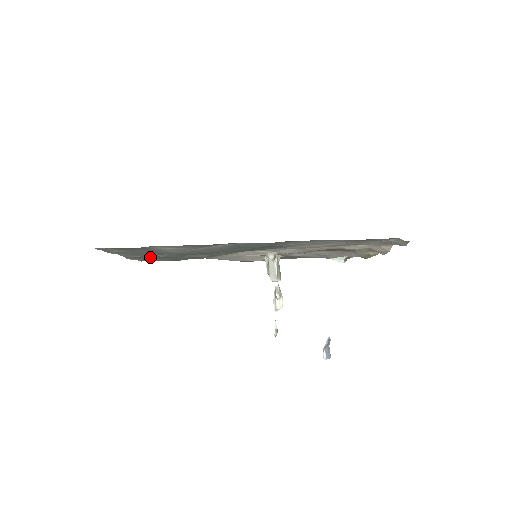
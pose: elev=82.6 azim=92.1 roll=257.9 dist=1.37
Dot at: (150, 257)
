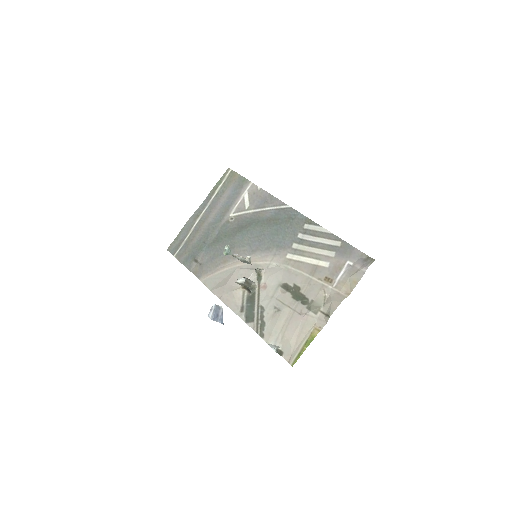
Dot at: (195, 231)
